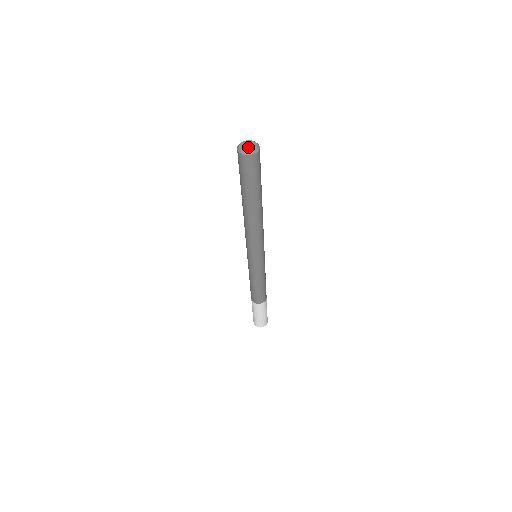
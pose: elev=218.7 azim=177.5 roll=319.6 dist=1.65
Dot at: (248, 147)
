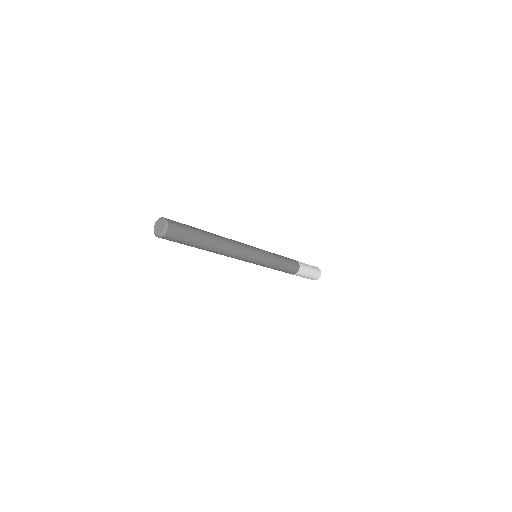
Dot at: (159, 229)
